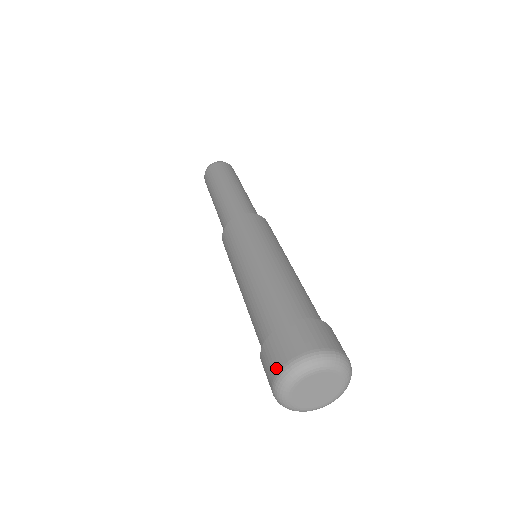
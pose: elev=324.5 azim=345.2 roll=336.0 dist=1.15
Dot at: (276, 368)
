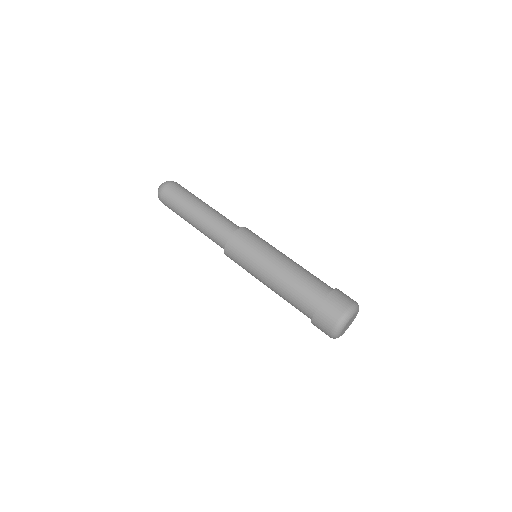
Dot at: (333, 323)
